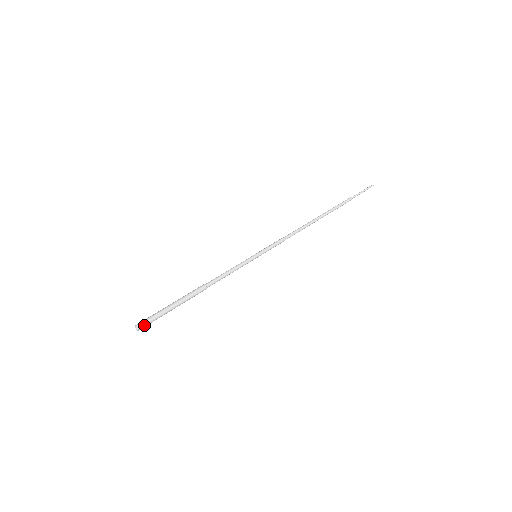
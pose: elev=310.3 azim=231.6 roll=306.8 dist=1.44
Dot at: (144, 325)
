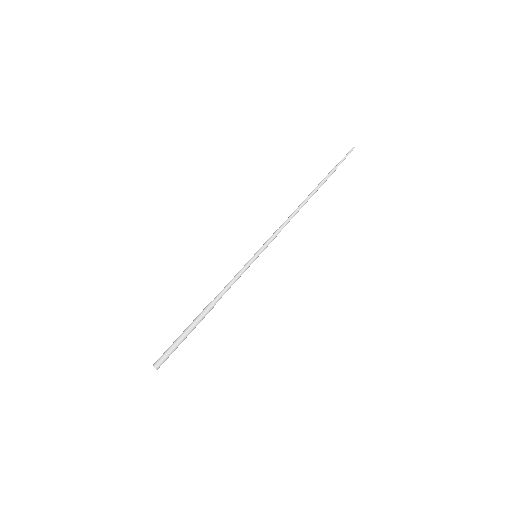
Dot at: (162, 363)
